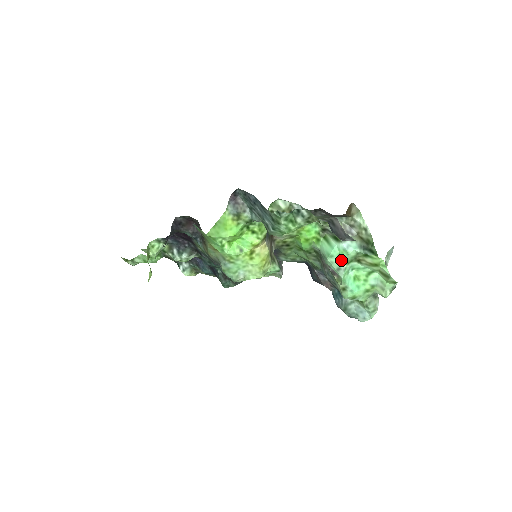
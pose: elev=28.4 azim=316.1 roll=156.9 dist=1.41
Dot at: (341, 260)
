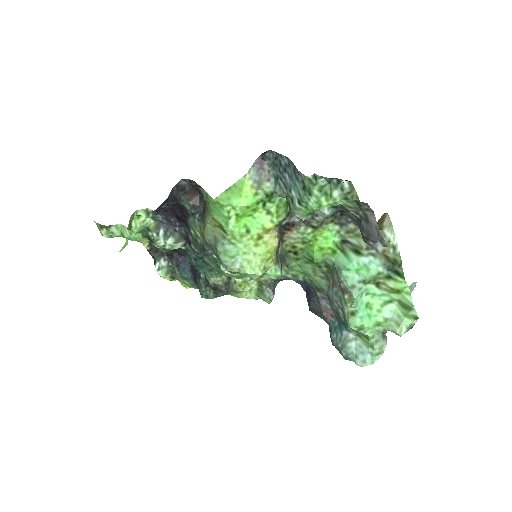
Dot at: (358, 277)
